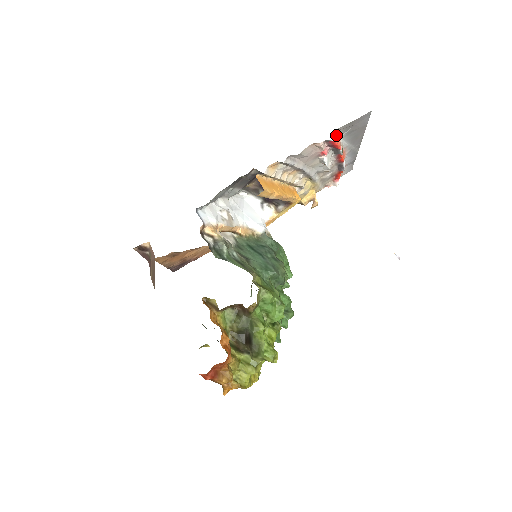
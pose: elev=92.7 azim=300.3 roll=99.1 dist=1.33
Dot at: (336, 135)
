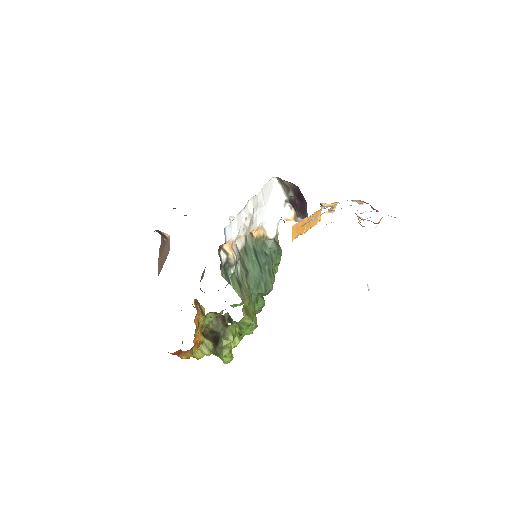
Dot at: occluded
